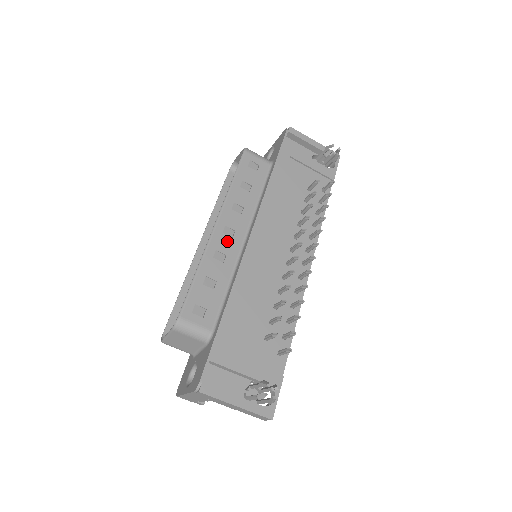
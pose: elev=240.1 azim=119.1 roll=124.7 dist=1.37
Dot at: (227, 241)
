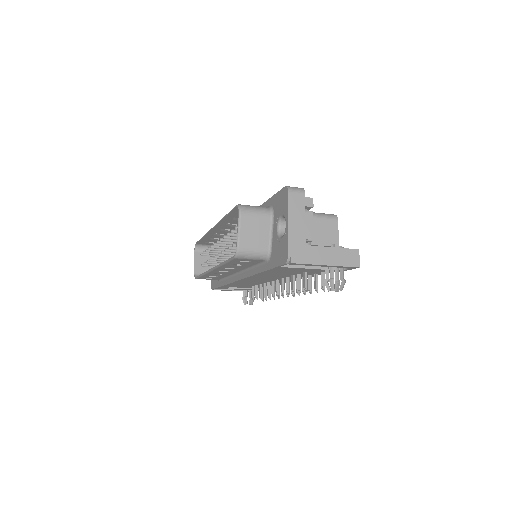
Dot at: (223, 272)
